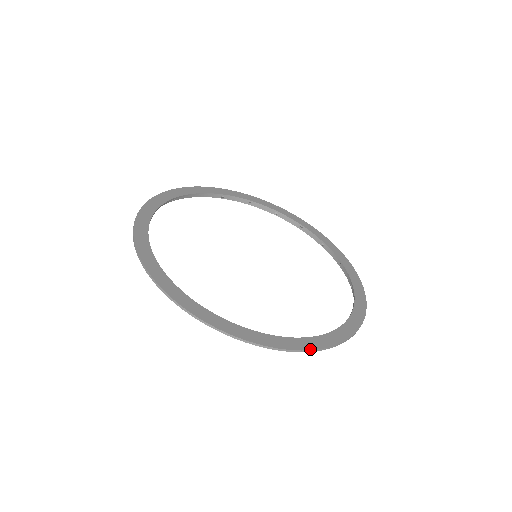
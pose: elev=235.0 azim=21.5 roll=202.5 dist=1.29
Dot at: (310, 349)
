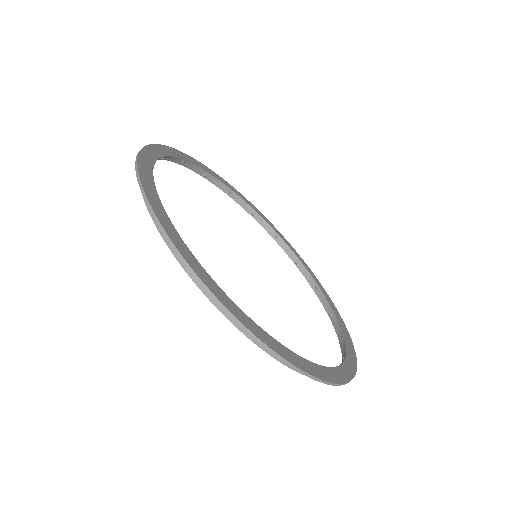
Dot at: (263, 341)
